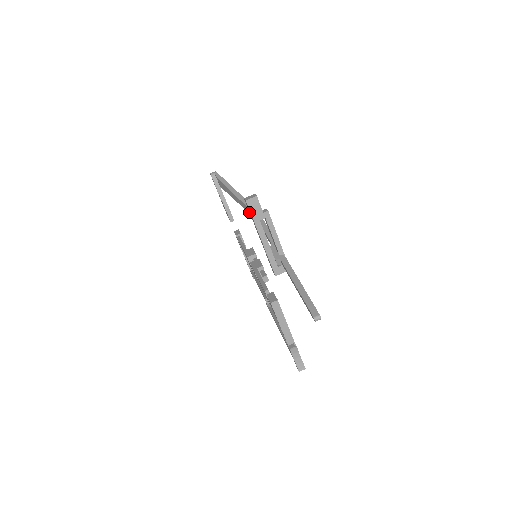
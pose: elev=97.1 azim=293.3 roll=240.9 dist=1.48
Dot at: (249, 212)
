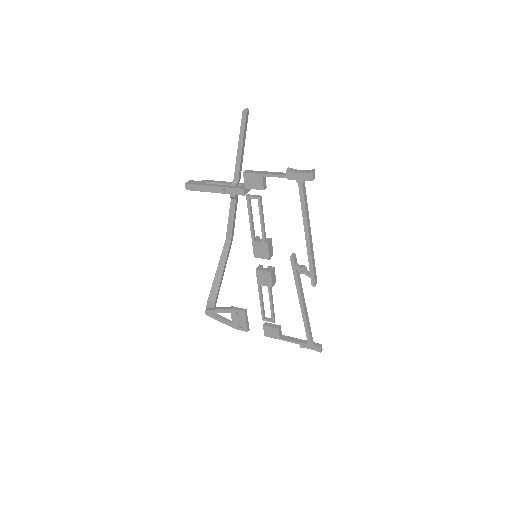
Dot at: (226, 251)
